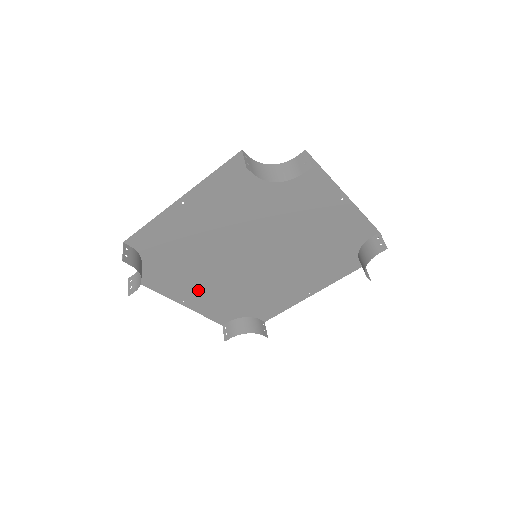
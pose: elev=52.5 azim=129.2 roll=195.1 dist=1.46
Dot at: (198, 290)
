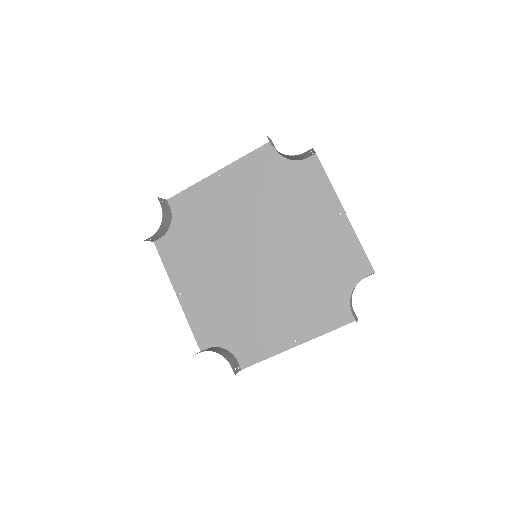
Dot at: (197, 283)
